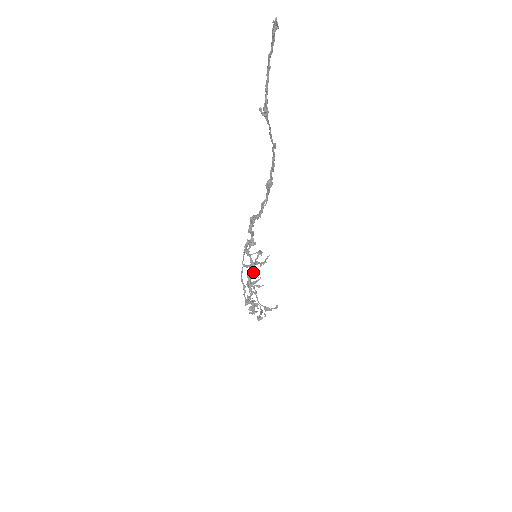
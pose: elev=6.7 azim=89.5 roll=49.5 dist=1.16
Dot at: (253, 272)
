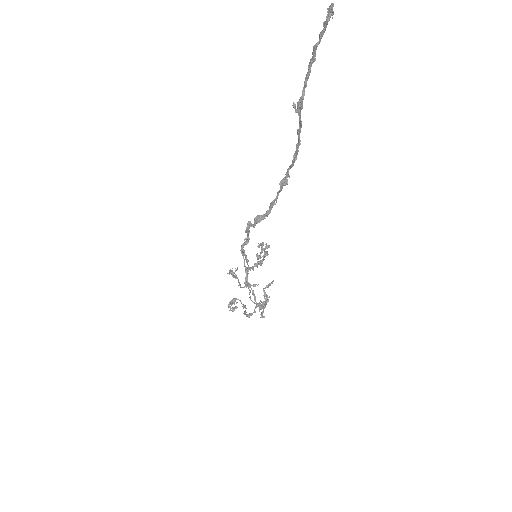
Dot at: (237, 269)
